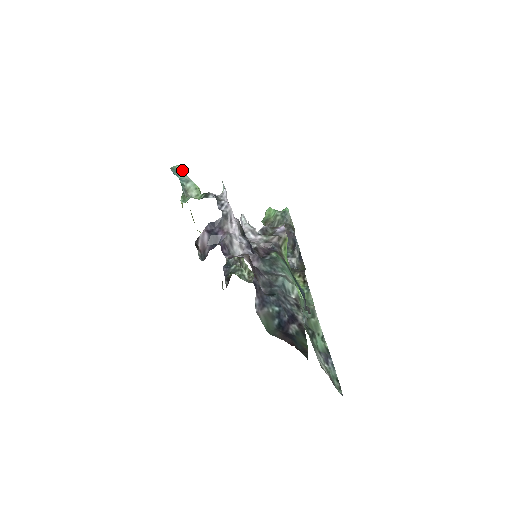
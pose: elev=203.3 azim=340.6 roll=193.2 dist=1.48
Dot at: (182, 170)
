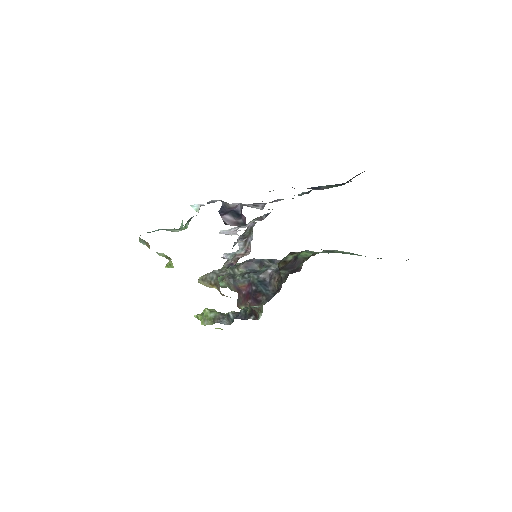
Dot at: occluded
